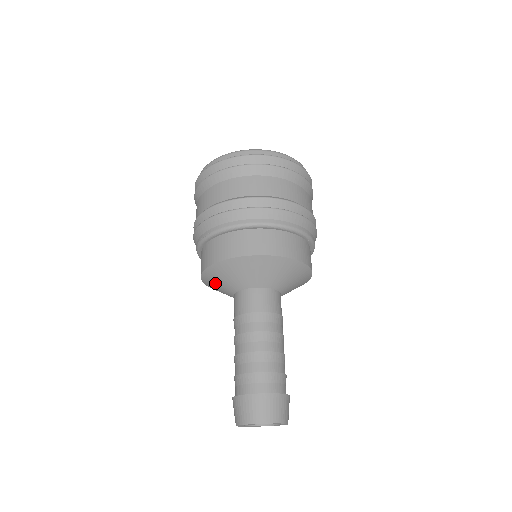
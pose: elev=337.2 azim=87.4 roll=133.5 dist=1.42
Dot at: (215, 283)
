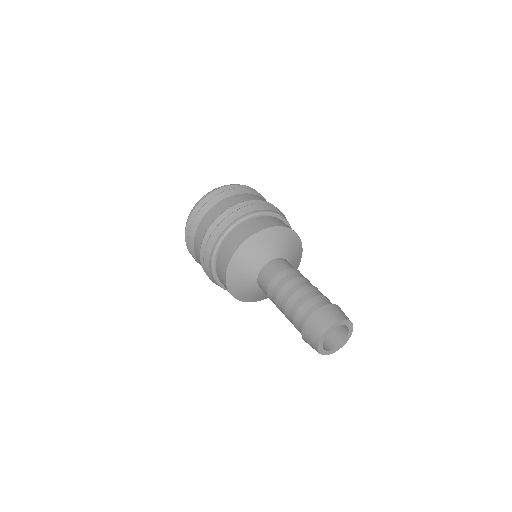
Dot at: (239, 274)
